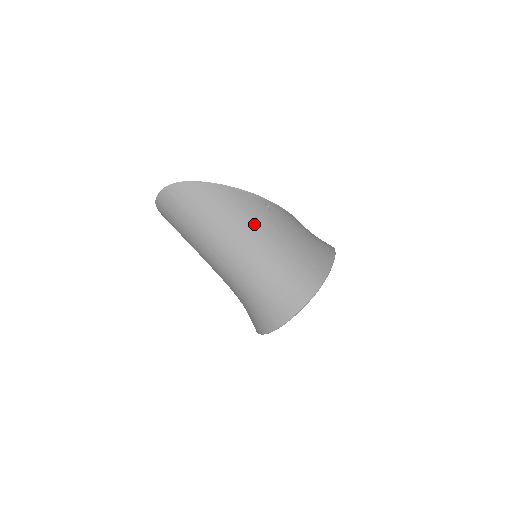
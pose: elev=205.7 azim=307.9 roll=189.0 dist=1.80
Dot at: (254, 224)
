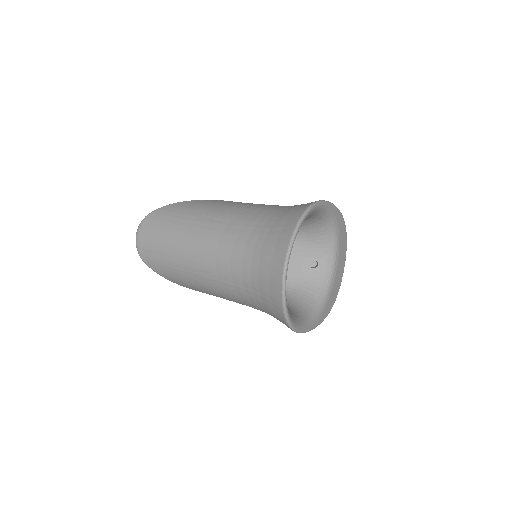
Dot at: (227, 207)
